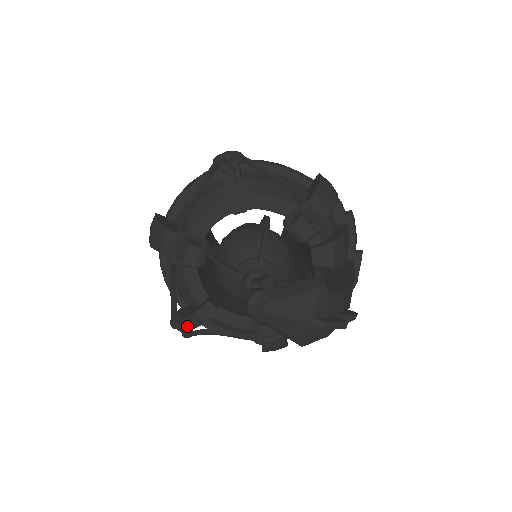
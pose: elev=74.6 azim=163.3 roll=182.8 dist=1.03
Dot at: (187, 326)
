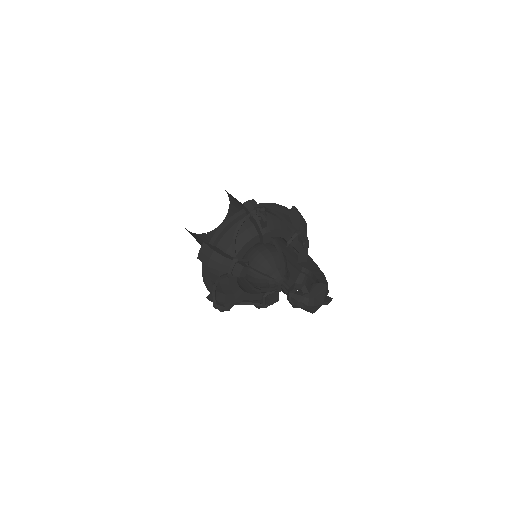
Dot at: (229, 307)
